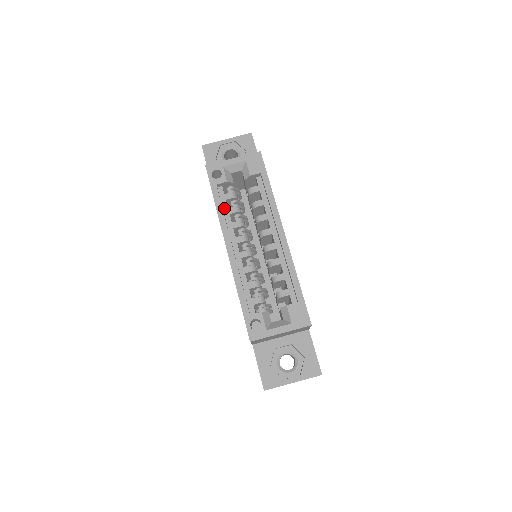
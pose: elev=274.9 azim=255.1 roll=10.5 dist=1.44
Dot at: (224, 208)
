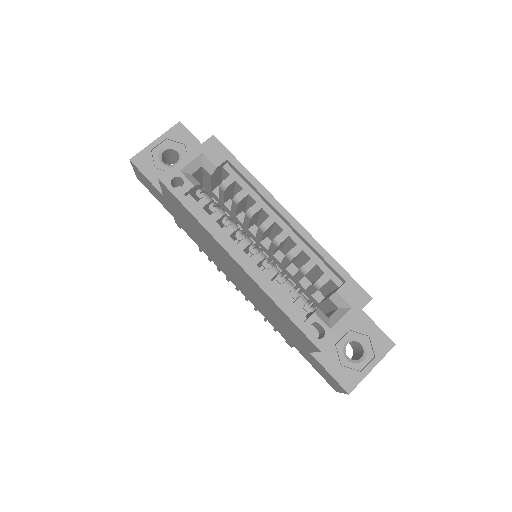
Dot at: (206, 218)
